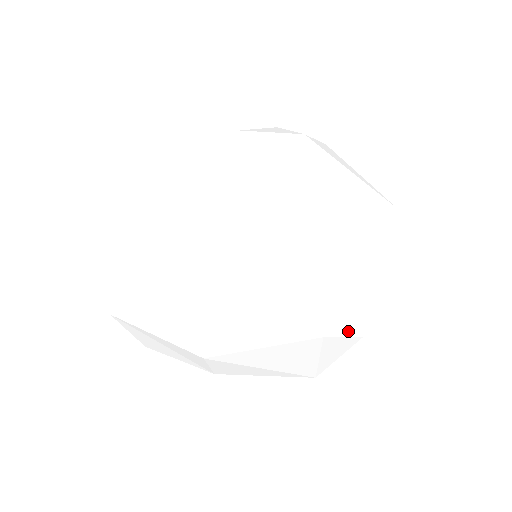
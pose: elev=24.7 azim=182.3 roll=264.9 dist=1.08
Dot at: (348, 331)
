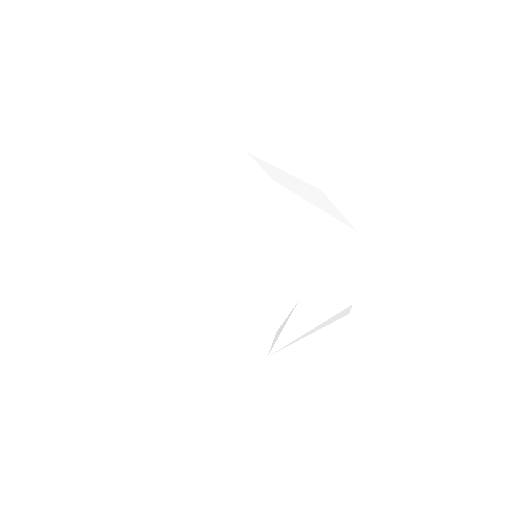
Dot at: (273, 344)
